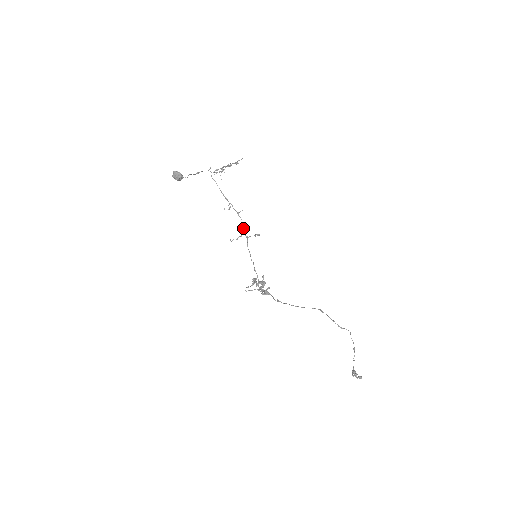
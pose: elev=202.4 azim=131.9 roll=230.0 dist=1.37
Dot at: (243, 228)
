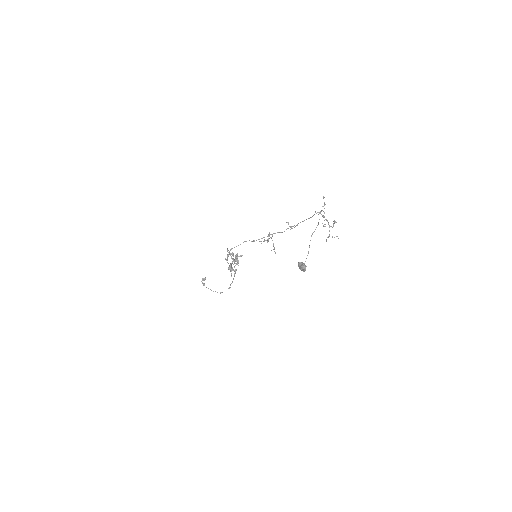
Dot at: occluded
